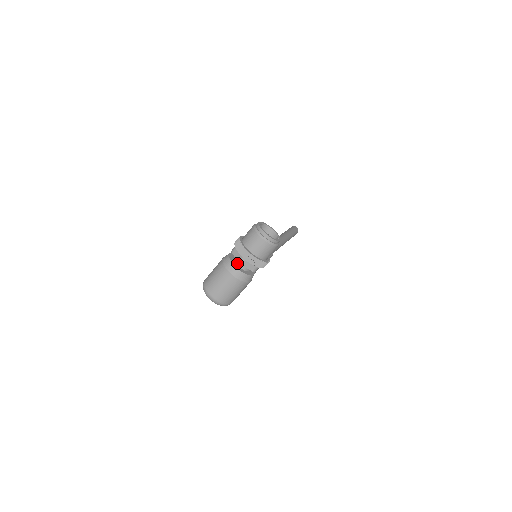
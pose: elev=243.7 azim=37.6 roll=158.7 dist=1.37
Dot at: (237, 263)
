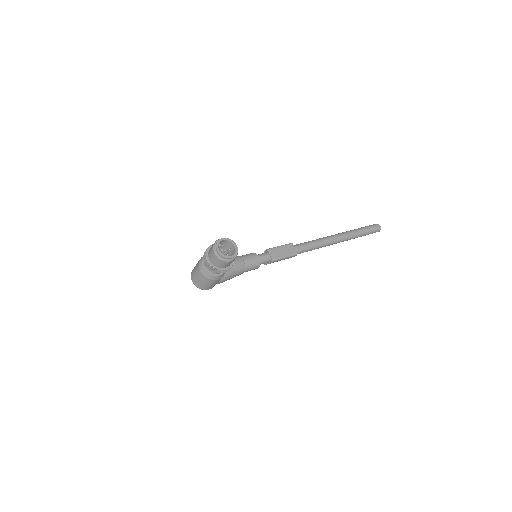
Dot at: occluded
